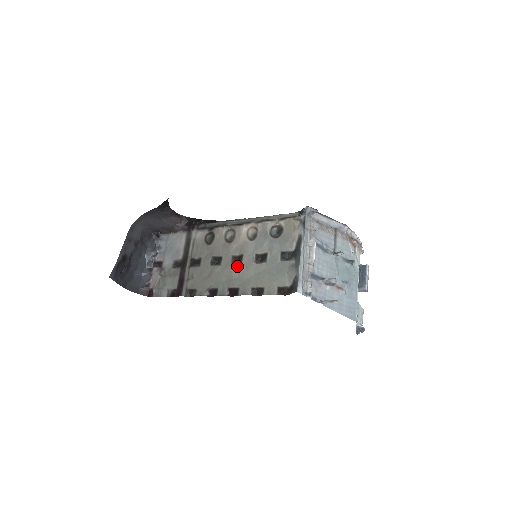
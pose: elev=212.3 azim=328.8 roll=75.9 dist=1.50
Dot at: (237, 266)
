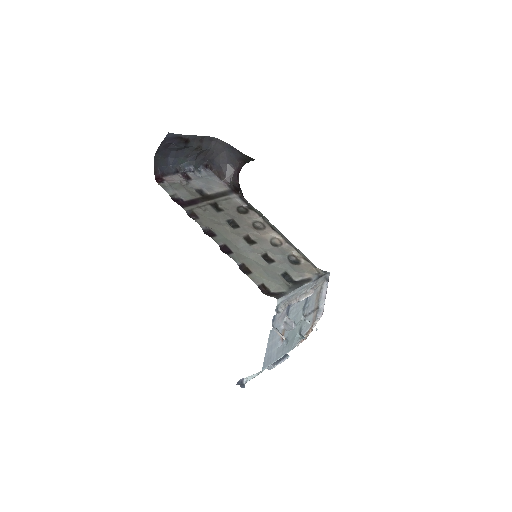
Dot at: (246, 242)
